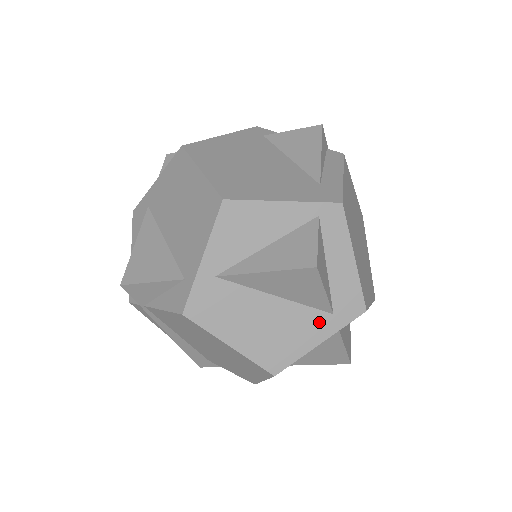
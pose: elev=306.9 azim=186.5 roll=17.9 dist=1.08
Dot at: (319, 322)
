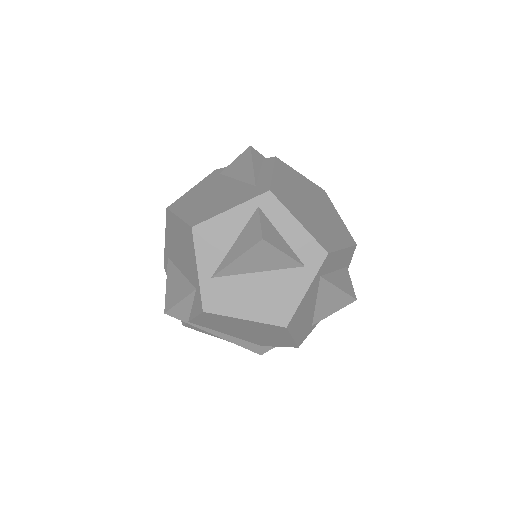
Dot at: (298, 276)
